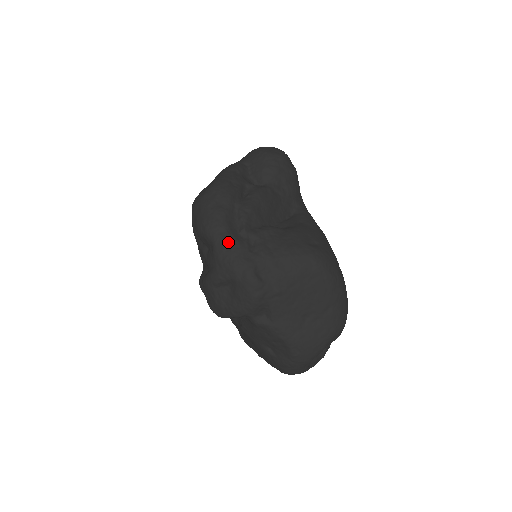
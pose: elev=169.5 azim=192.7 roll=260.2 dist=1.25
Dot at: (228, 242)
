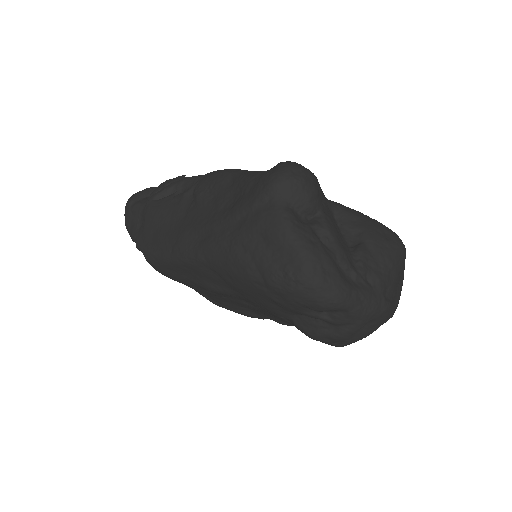
Dot at: (360, 298)
